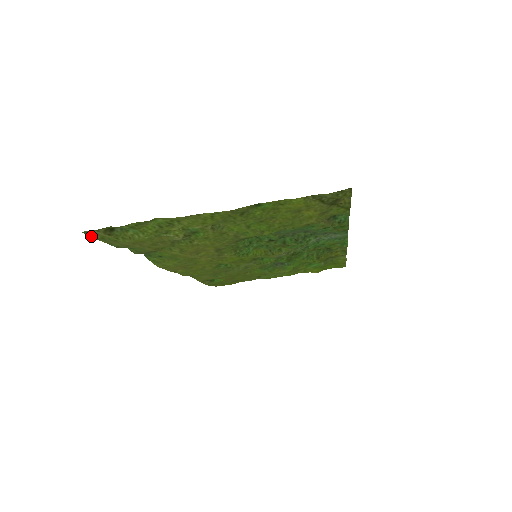
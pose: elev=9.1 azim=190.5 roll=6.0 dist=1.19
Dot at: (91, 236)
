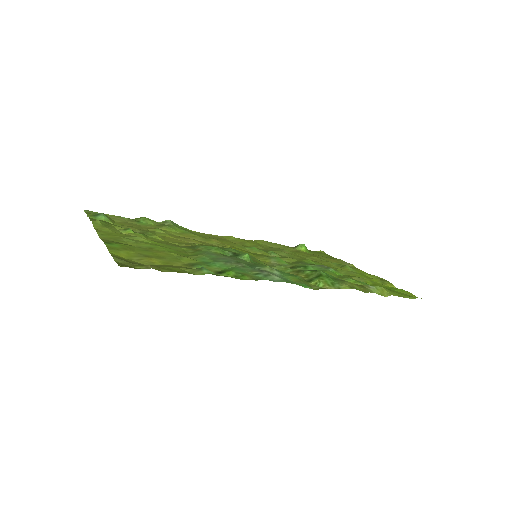
Dot at: (96, 212)
